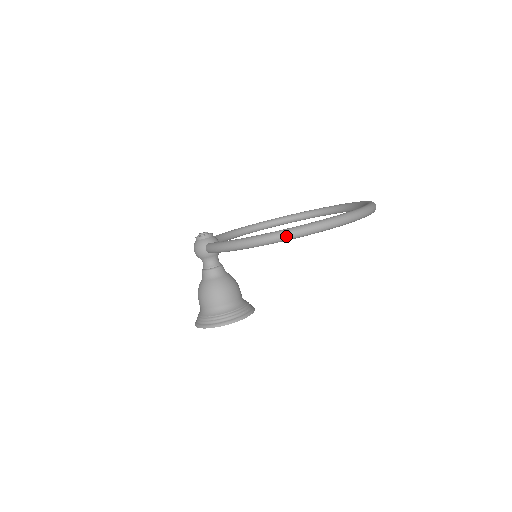
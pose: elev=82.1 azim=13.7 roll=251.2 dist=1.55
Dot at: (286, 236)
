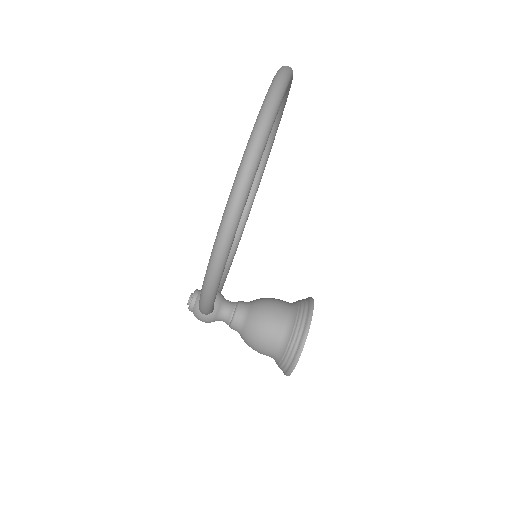
Dot at: (222, 249)
